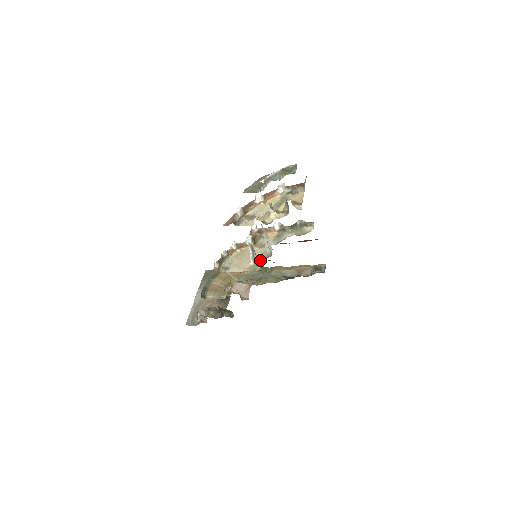
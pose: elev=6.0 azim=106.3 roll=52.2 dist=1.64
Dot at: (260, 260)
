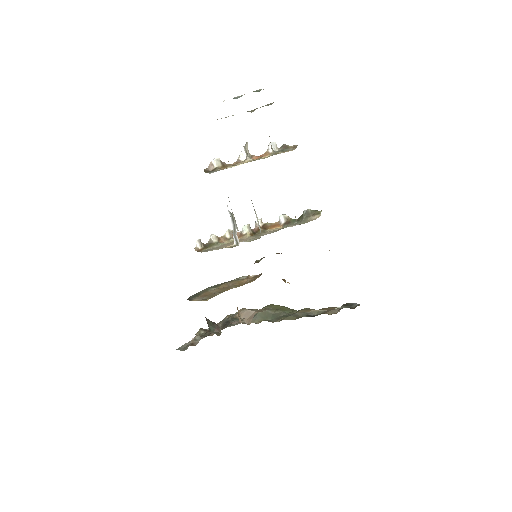
Dot at: (245, 241)
